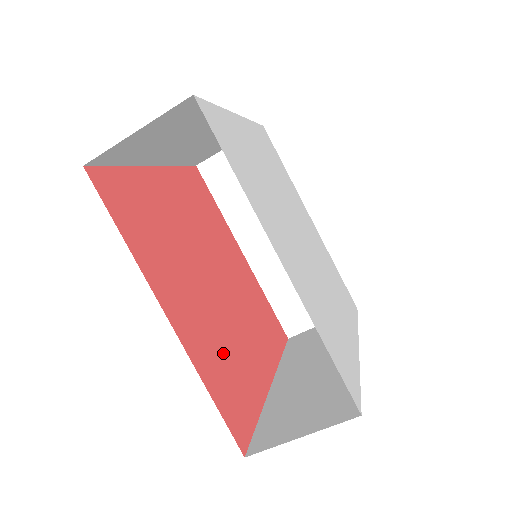
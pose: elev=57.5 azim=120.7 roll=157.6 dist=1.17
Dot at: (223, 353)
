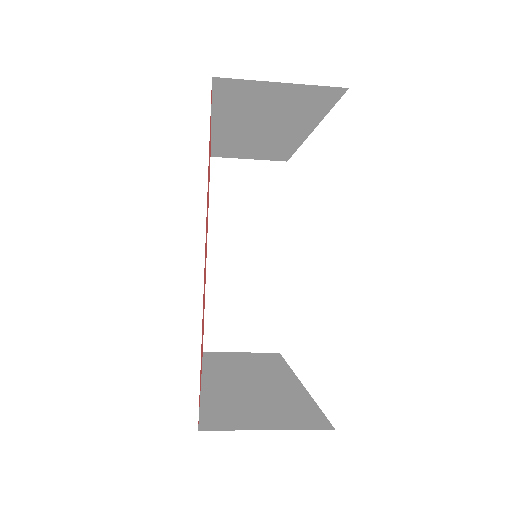
Dot at: occluded
